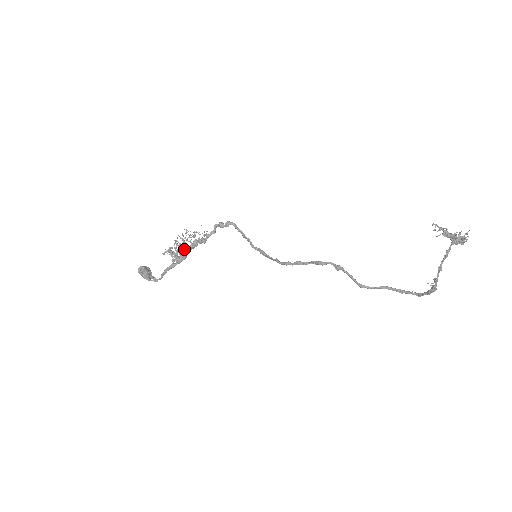
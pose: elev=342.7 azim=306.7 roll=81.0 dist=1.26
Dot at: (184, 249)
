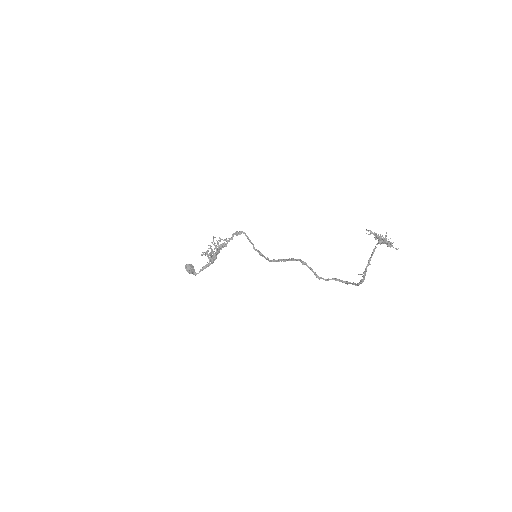
Dot at: occluded
